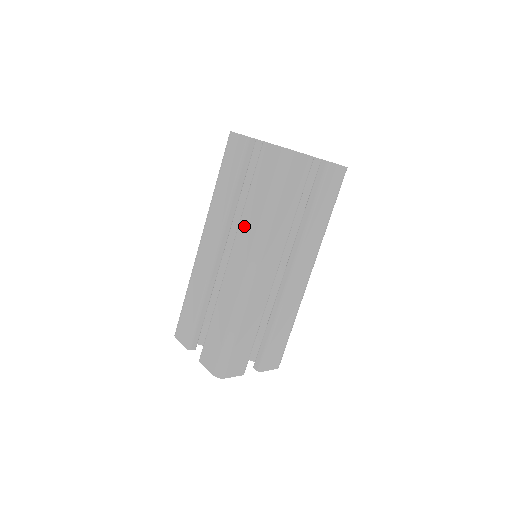
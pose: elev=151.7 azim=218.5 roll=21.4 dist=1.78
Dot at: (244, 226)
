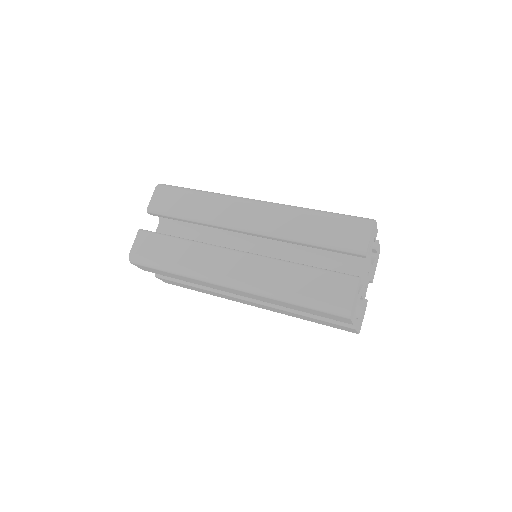
Dot at: (270, 268)
